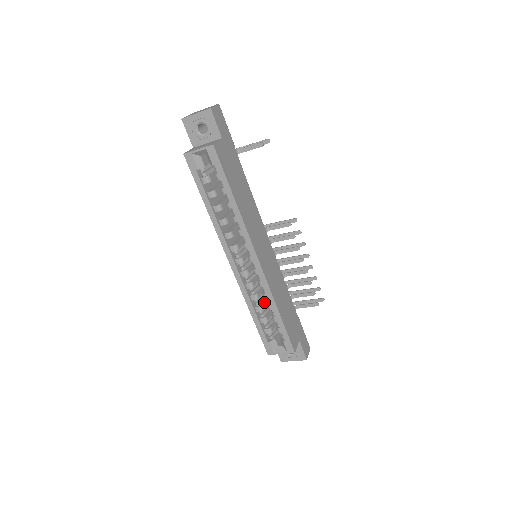
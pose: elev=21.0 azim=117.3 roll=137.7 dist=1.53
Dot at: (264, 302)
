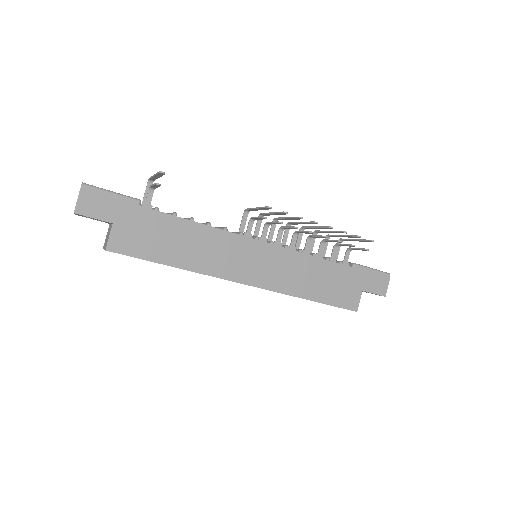
Dot at: occluded
